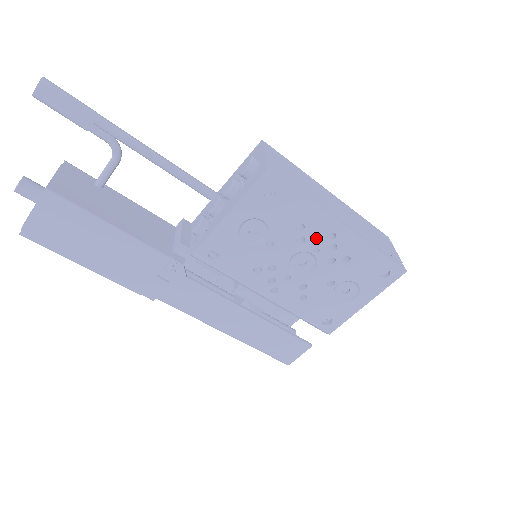
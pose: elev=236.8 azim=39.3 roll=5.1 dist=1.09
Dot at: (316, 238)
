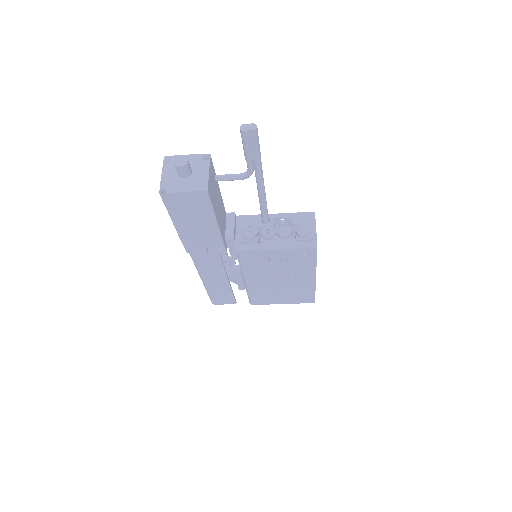
Dot at: (299, 276)
